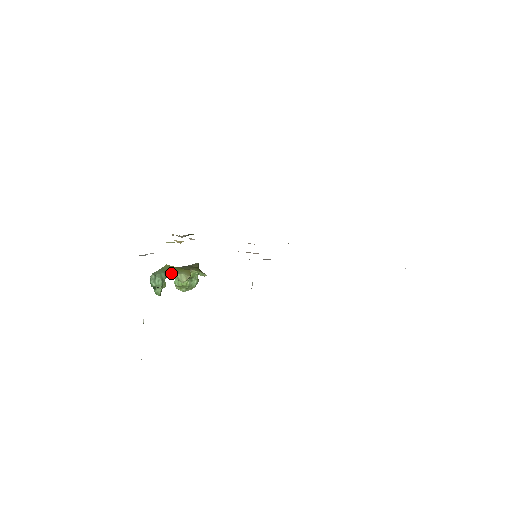
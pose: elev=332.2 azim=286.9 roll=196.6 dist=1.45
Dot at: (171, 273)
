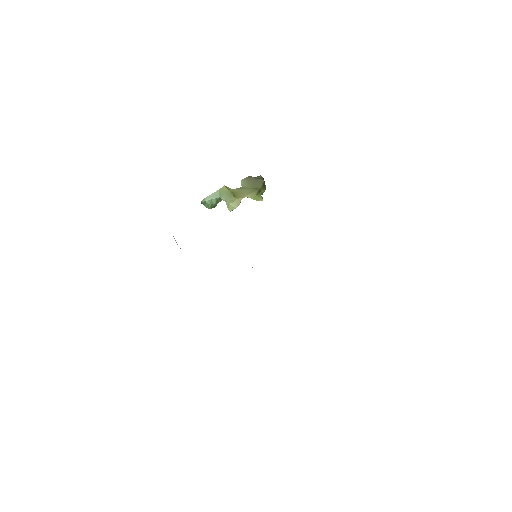
Dot at: (222, 199)
